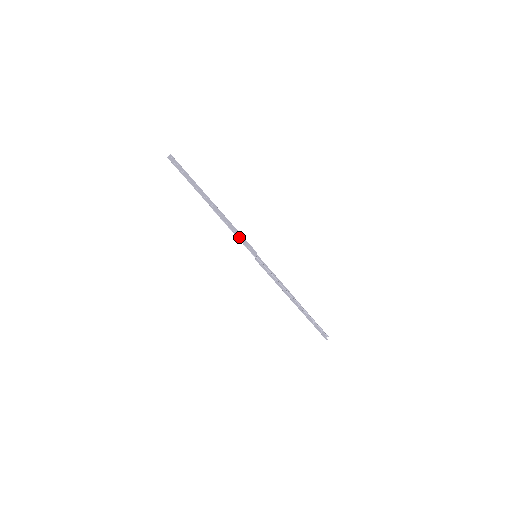
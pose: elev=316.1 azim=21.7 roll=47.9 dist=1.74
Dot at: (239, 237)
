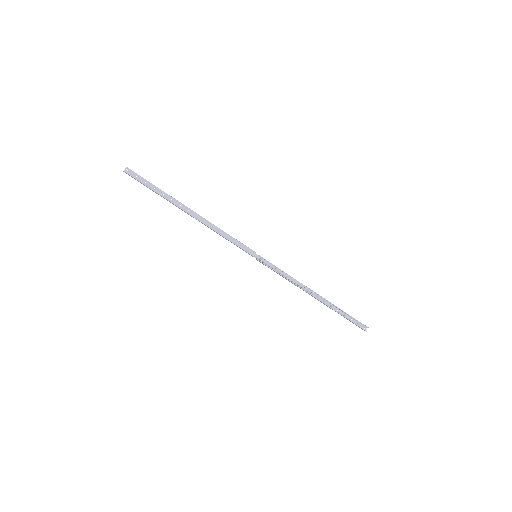
Dot at: (229, 240)
